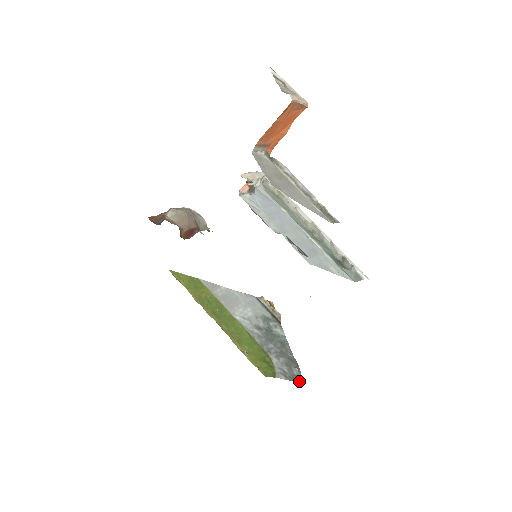
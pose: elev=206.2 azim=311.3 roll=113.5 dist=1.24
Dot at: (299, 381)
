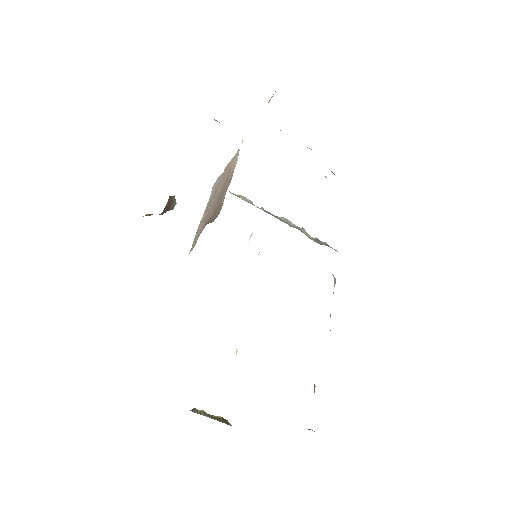
Dot at: occluded
